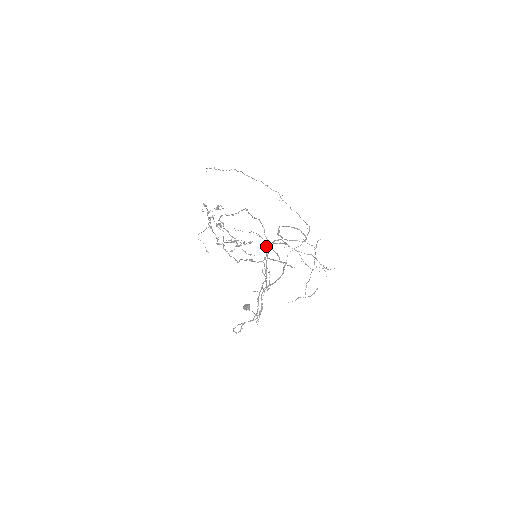
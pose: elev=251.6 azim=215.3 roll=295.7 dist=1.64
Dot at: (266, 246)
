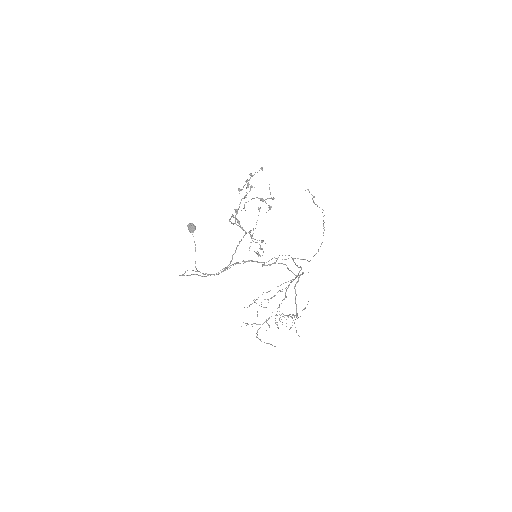
Dot at: occluded
